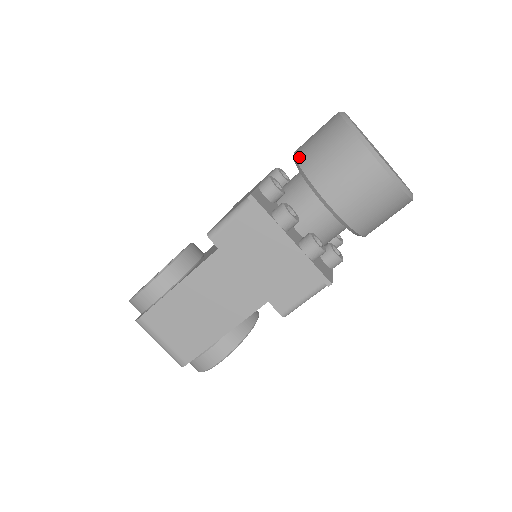
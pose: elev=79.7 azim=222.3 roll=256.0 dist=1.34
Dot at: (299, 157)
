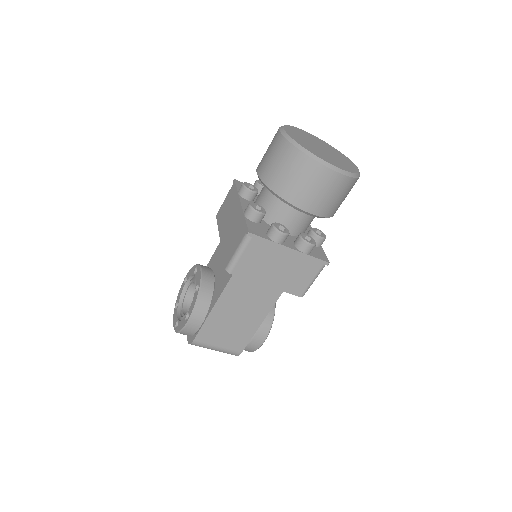
Dot at: (267, 182)
